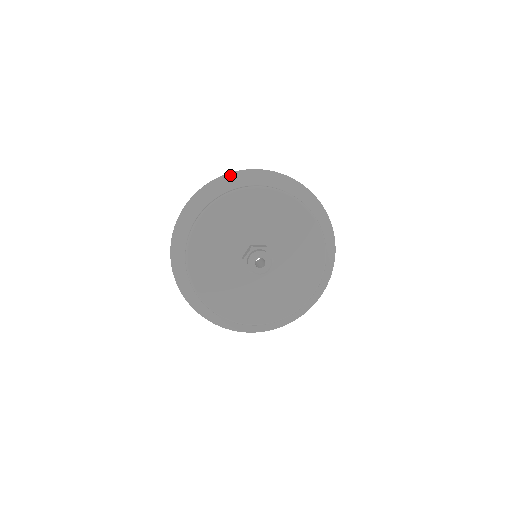
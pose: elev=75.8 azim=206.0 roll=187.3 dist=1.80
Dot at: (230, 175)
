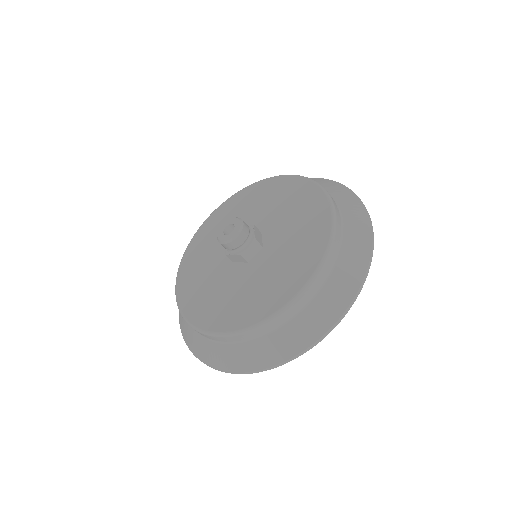
Dot at: occluded
